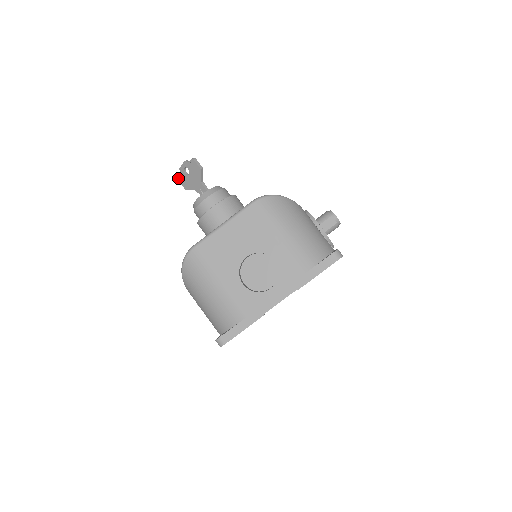
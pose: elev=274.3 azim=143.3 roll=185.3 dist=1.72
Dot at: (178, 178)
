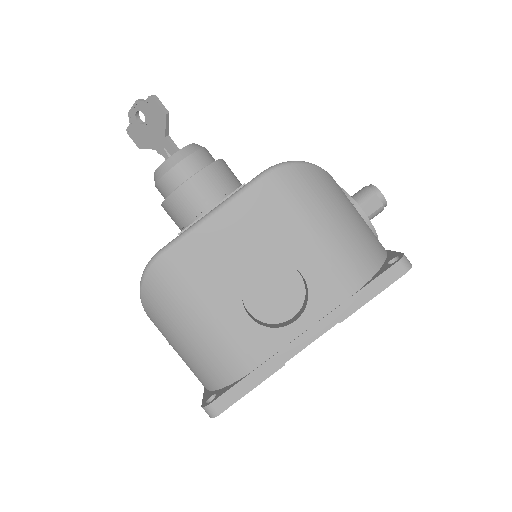
Dot at: (126, 129)
